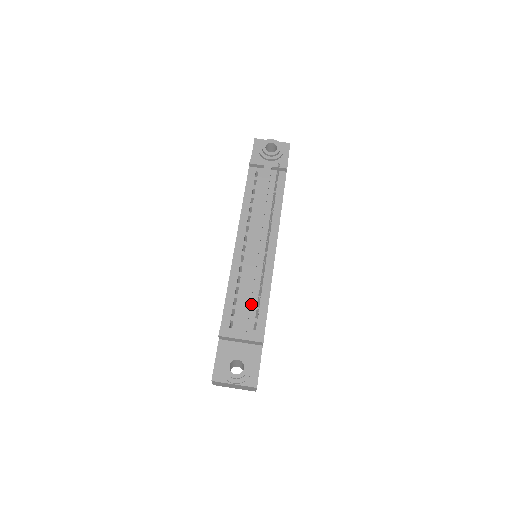
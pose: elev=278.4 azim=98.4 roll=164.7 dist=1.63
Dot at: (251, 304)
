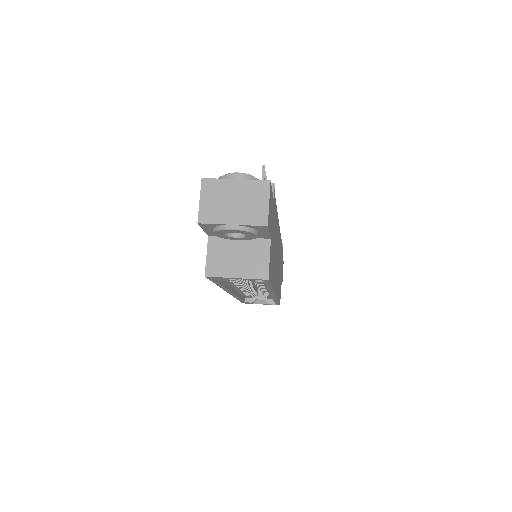
Dot at: occluded
